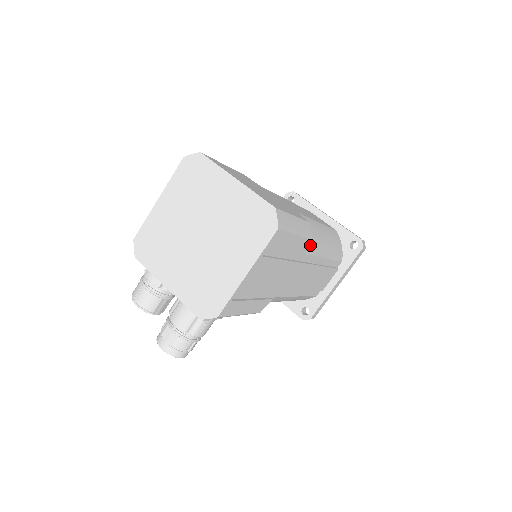
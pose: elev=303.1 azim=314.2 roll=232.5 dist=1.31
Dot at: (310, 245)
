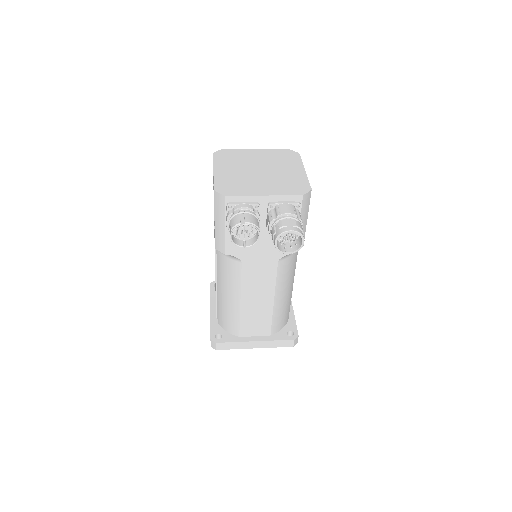
Dot at: occluded
